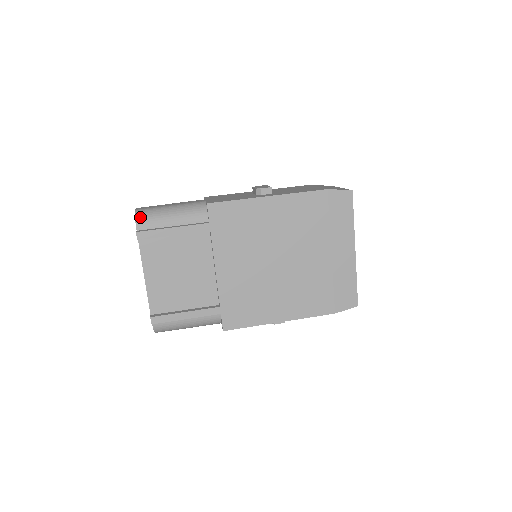
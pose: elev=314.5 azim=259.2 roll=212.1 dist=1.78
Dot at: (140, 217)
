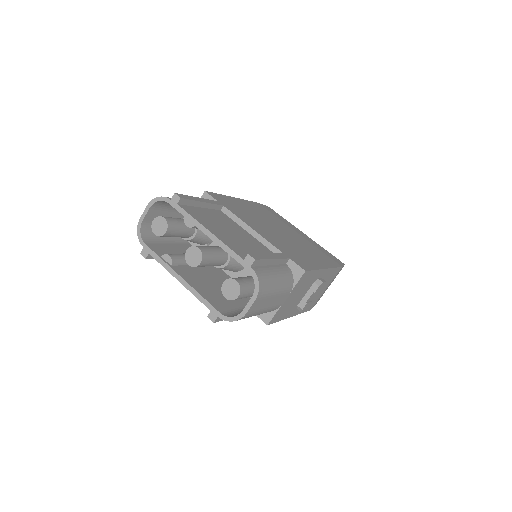
Dot at: occluded
